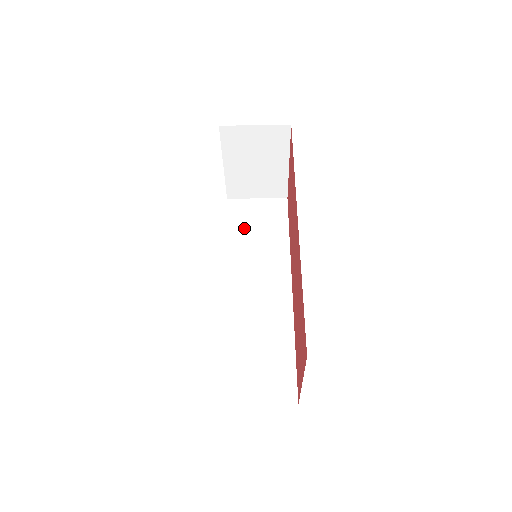
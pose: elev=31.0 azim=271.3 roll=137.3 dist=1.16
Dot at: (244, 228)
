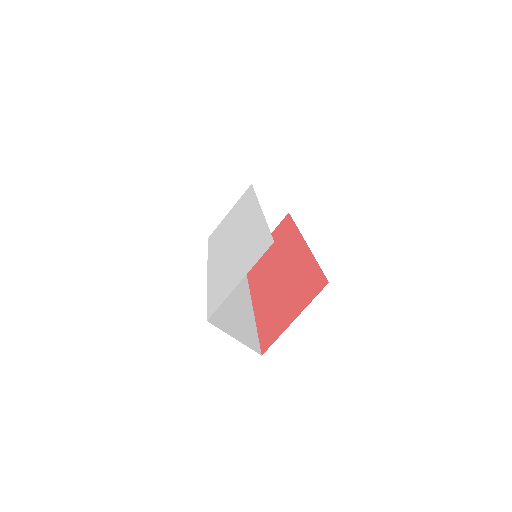
Dot at: occluded
